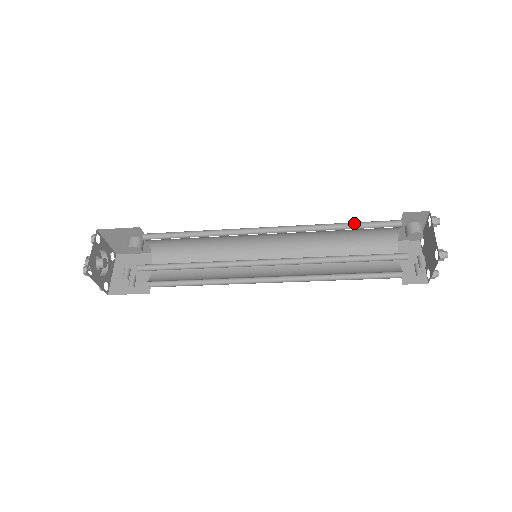
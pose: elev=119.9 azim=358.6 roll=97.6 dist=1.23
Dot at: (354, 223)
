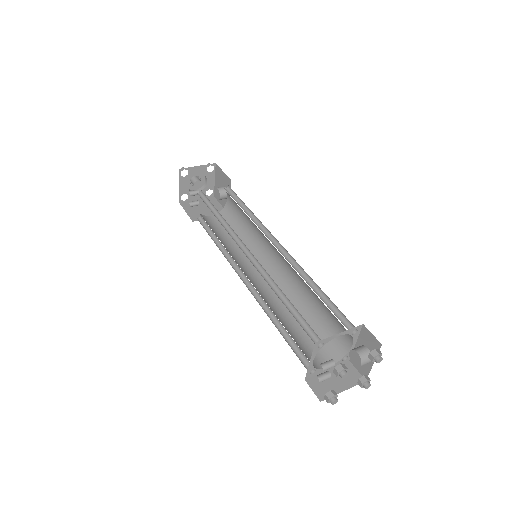
Dot at: (328, 298)
